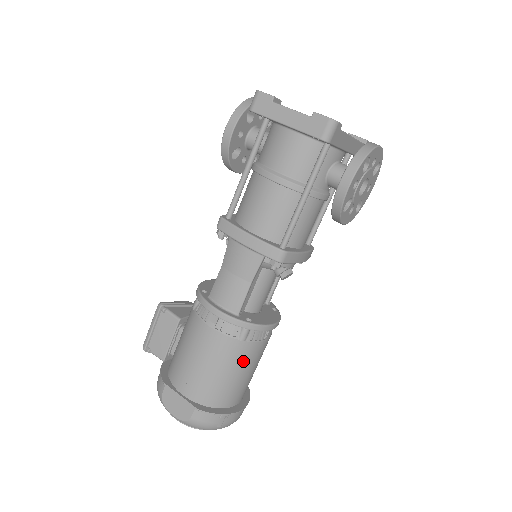
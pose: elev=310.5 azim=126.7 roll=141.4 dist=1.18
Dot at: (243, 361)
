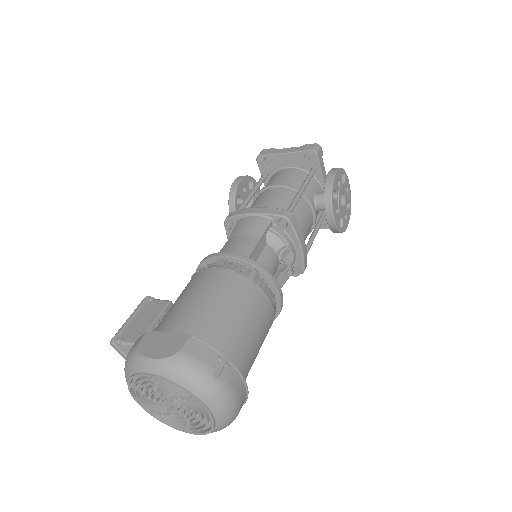
Dot at: (249, 305)
